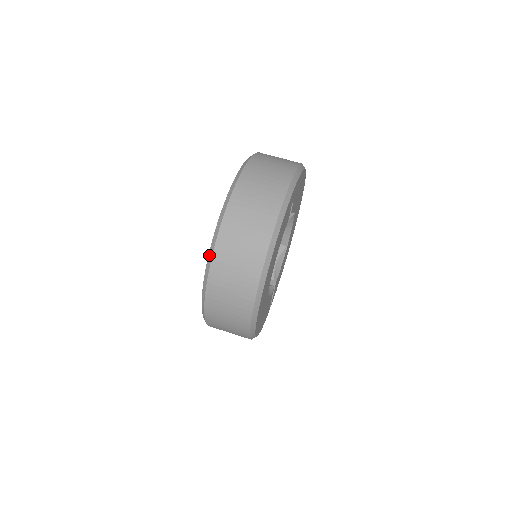
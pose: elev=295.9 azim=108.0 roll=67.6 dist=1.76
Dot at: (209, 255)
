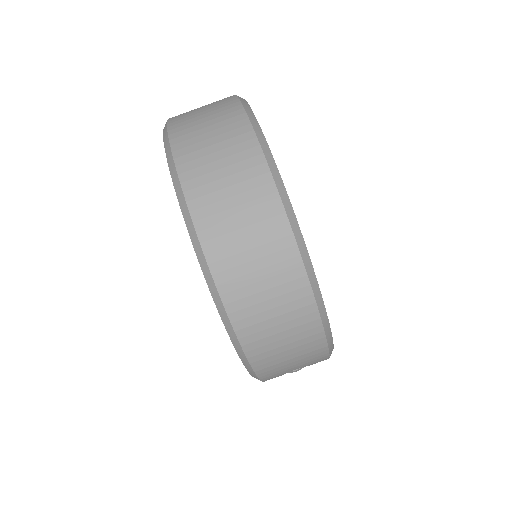
Dot at: (196, 253)
